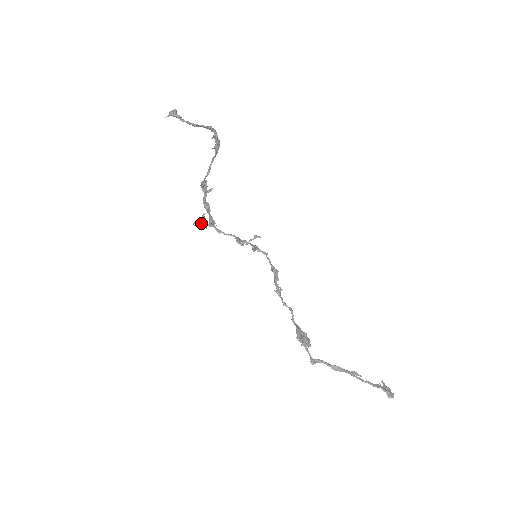
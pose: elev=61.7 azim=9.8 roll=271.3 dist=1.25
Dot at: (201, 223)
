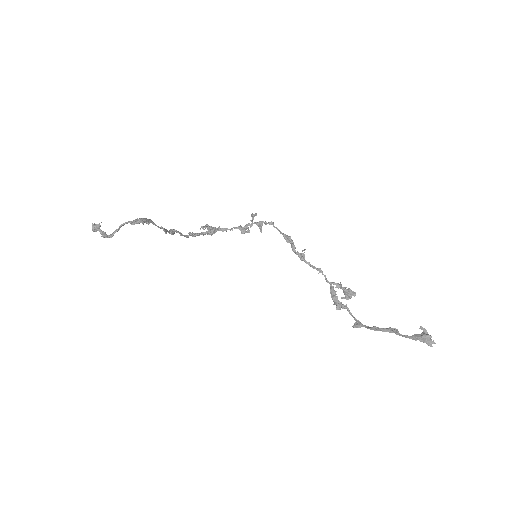
Dot at: occluded
